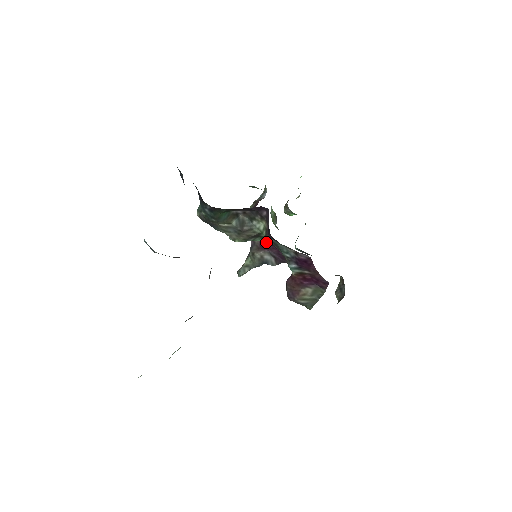
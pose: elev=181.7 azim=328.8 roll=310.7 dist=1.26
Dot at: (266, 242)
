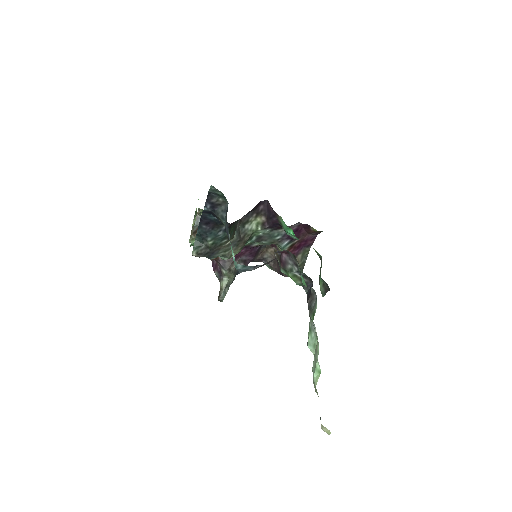
Dot at: occluded
